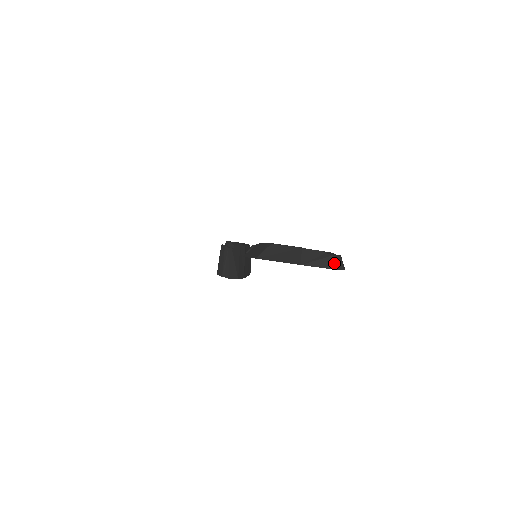
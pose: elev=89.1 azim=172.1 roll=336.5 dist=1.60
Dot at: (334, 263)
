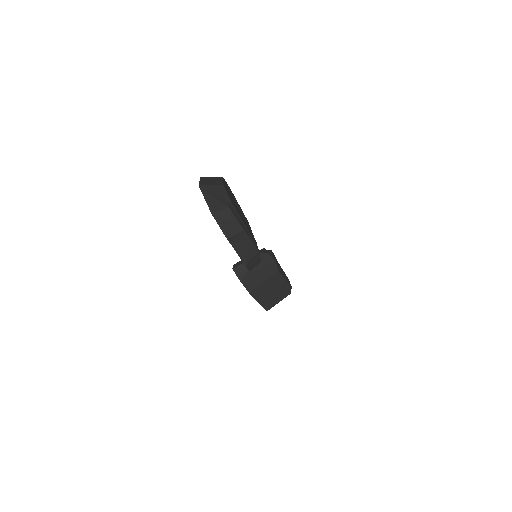
Dot at: (221, 214)
